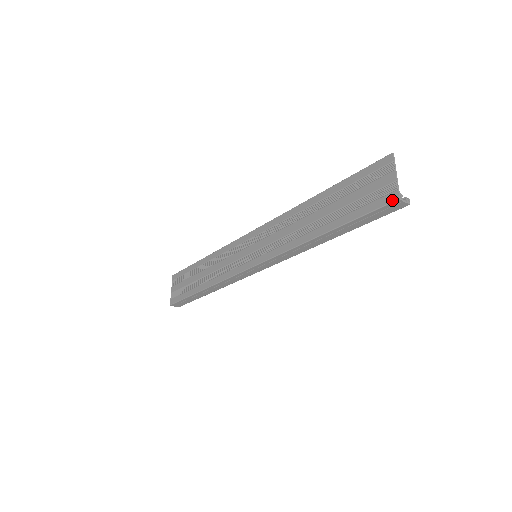
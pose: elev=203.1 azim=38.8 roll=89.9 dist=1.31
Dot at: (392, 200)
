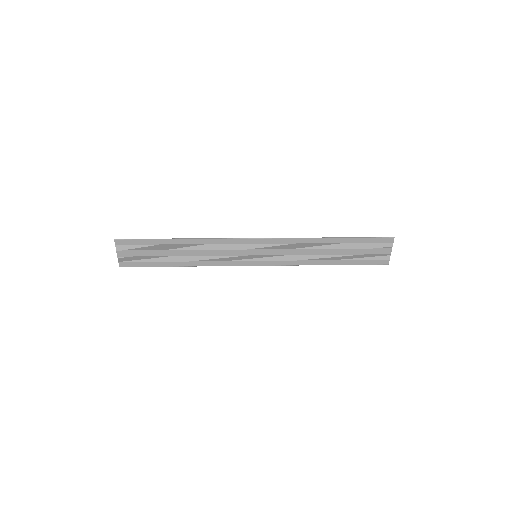
Dot at: (384, 264)
